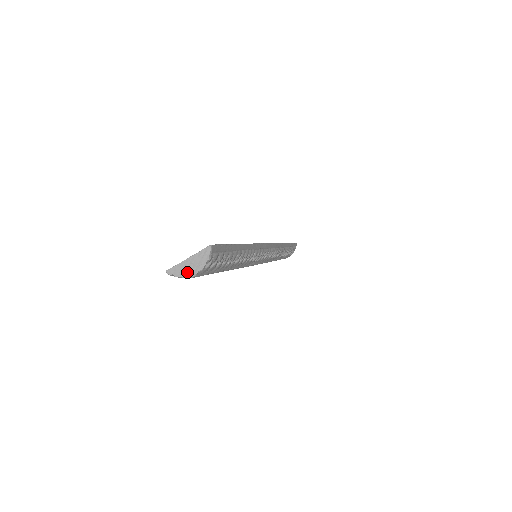
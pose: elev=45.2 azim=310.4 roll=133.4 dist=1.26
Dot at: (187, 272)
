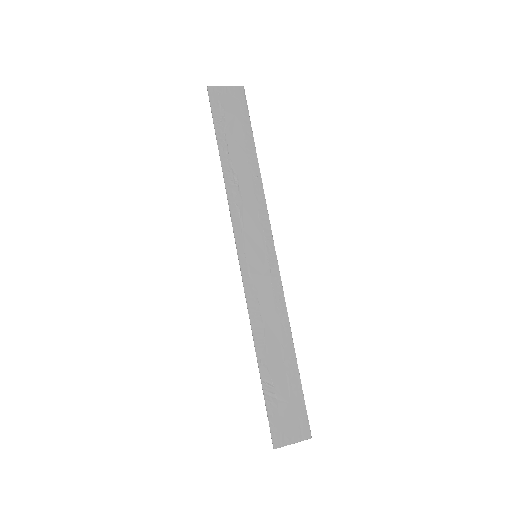
Dot at: occluded
